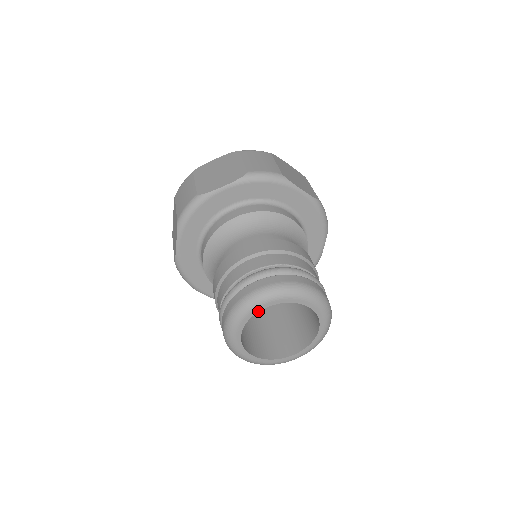
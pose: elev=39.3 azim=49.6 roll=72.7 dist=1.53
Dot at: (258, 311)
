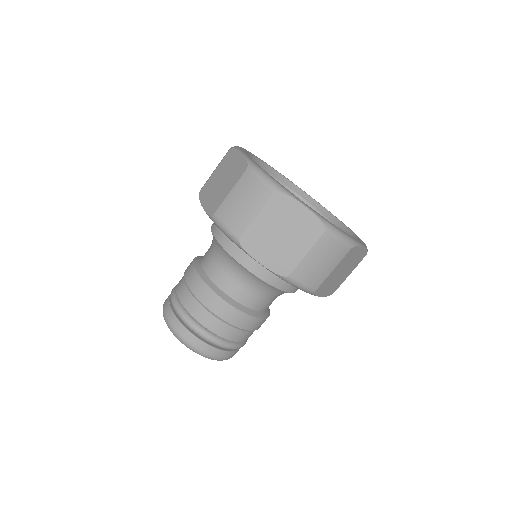
Dot at: occluded
